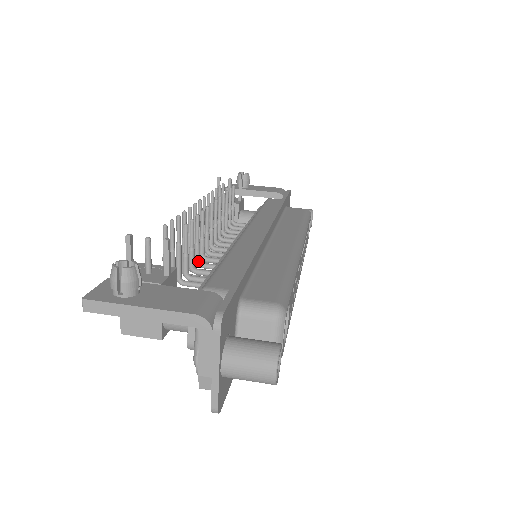
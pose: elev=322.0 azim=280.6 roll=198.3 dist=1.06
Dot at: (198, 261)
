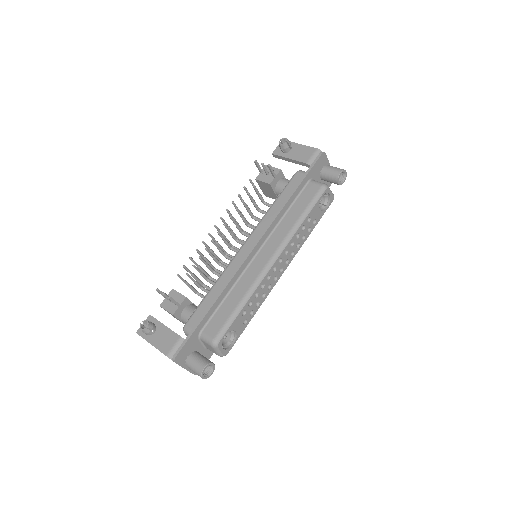
Dot at: (212, 272)
